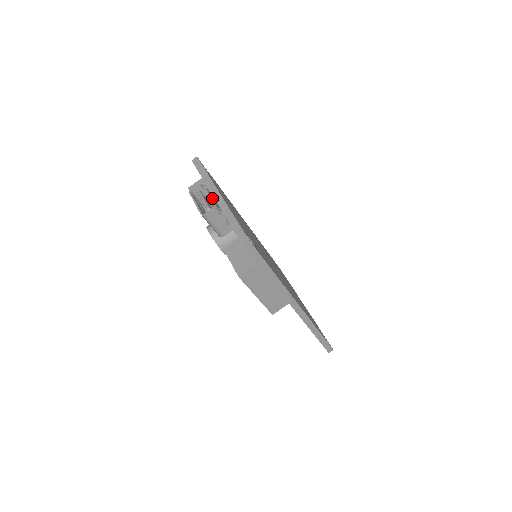
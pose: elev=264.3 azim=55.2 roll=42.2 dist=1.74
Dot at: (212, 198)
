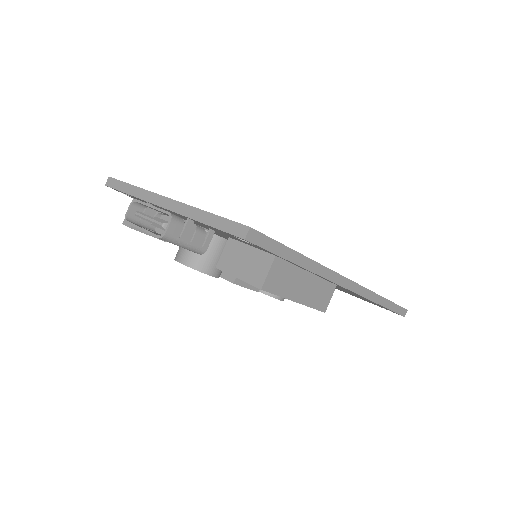
Dot at: (160, 209)
